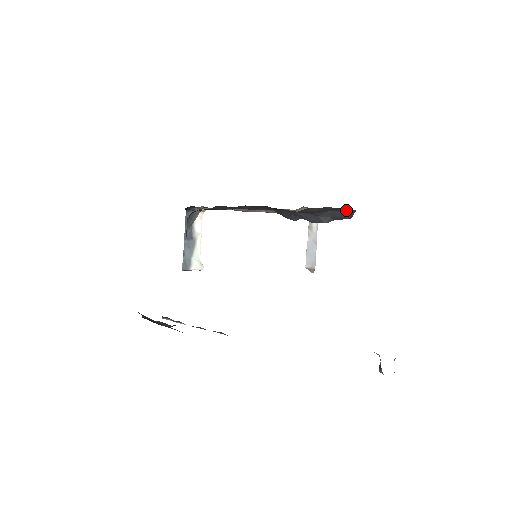
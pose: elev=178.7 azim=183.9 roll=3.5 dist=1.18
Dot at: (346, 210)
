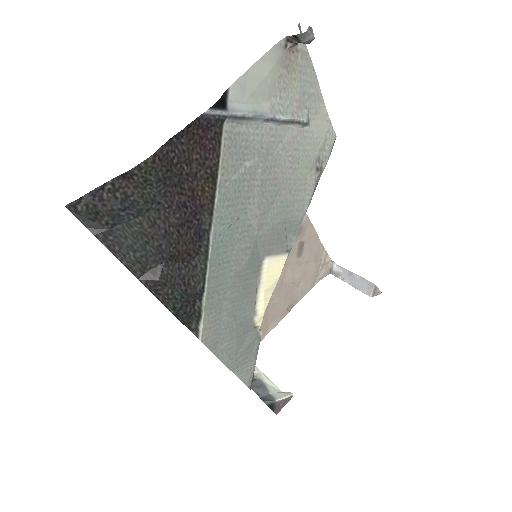
Dot at: occluded
